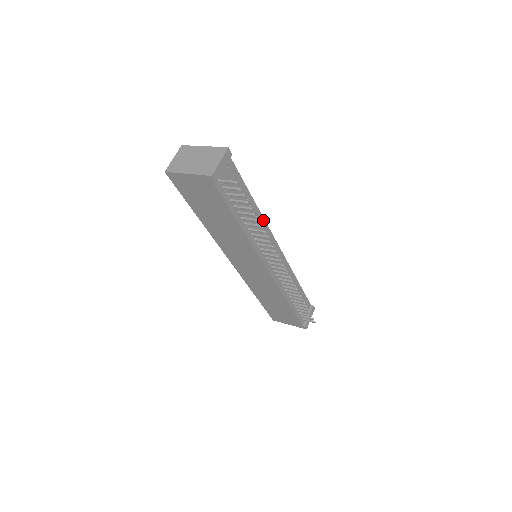
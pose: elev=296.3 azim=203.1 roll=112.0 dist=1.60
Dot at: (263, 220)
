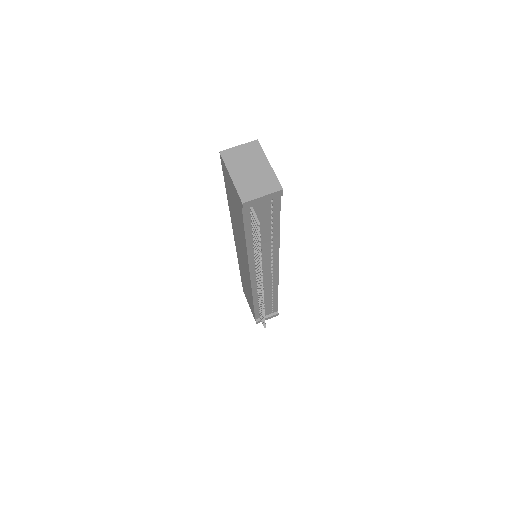
Dot at: (278, 246)
